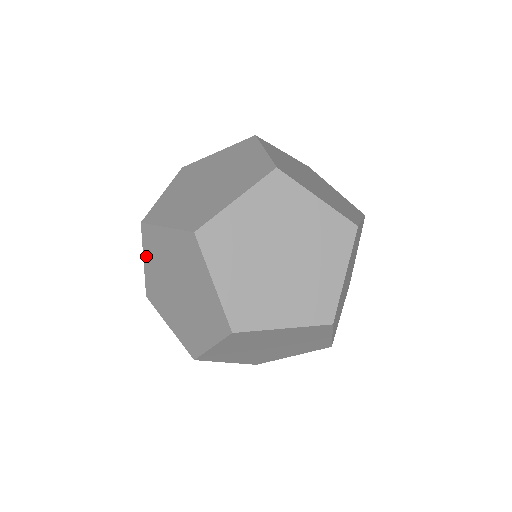
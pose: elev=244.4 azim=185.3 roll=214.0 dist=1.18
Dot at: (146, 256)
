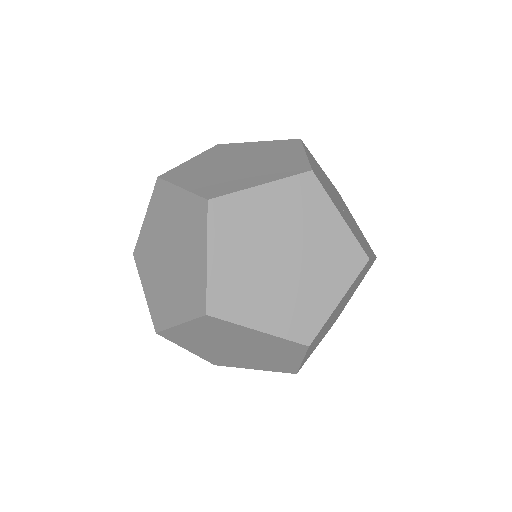
Dot at: occluded
